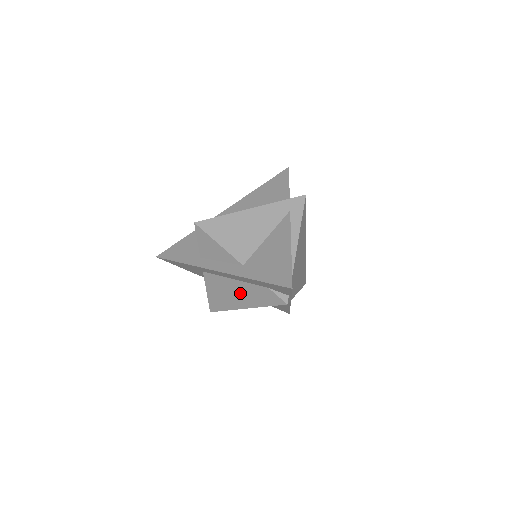
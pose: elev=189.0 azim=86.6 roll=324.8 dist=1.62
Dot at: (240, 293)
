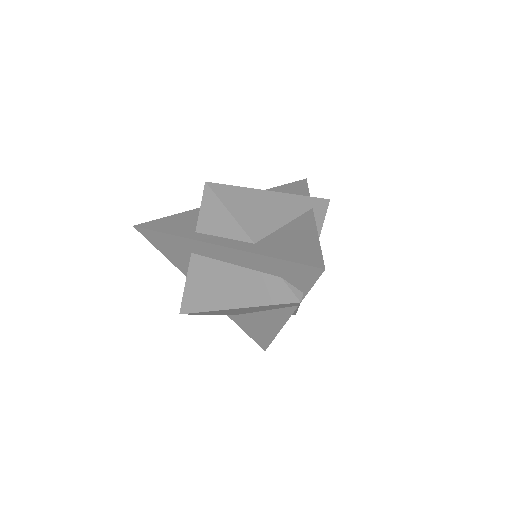
Dot at: (235, 285)
